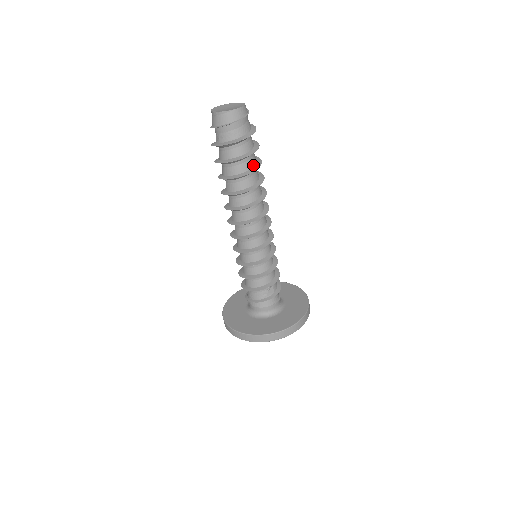
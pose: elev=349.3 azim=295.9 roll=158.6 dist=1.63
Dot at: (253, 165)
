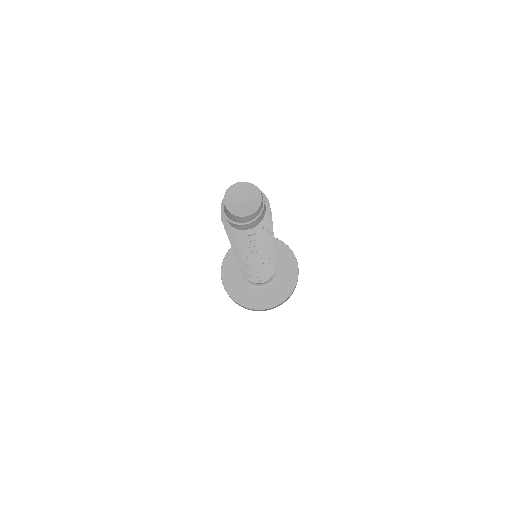
Dot at: occluded
